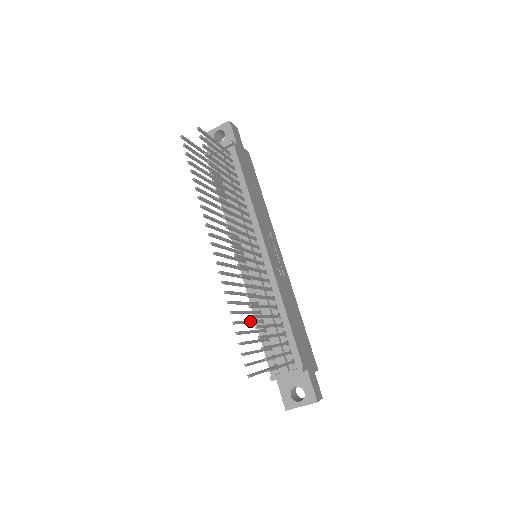
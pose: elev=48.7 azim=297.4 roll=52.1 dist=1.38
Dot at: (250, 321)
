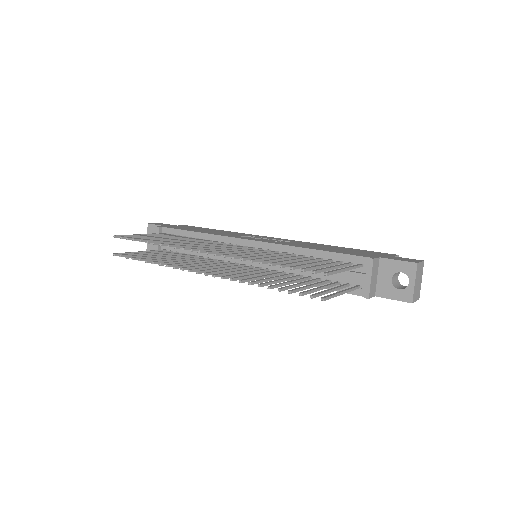
Dot at: (290, 281)
